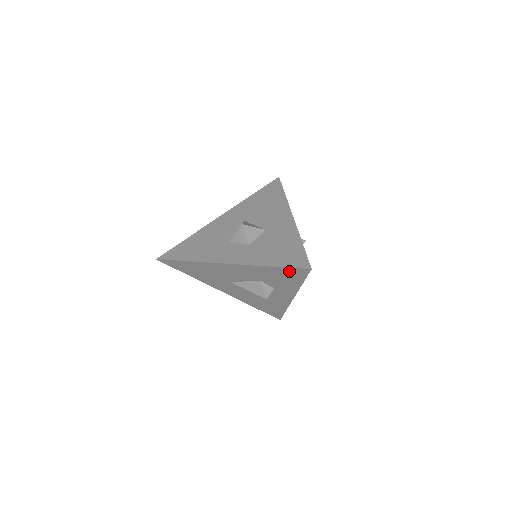
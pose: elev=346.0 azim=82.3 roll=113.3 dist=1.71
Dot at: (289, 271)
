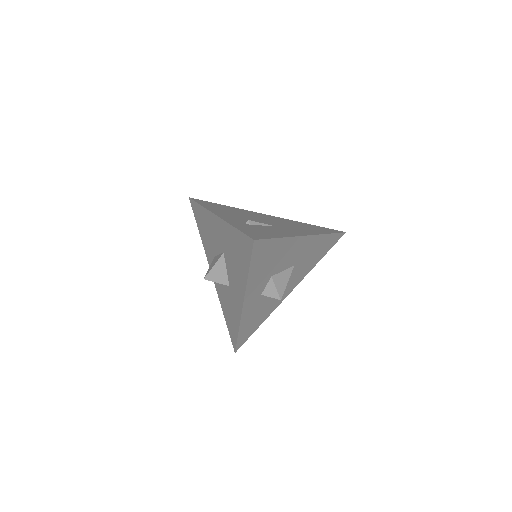
Dot at: occluded
